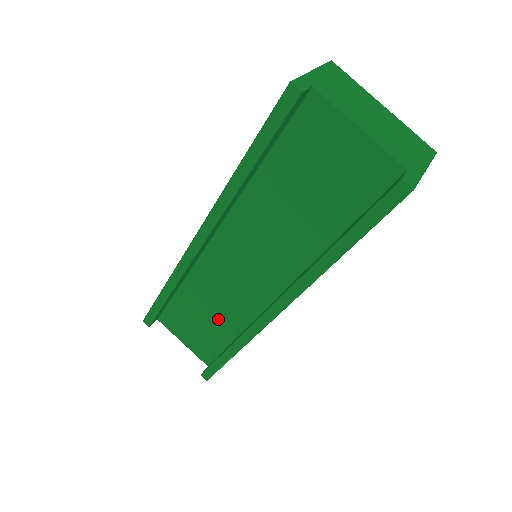
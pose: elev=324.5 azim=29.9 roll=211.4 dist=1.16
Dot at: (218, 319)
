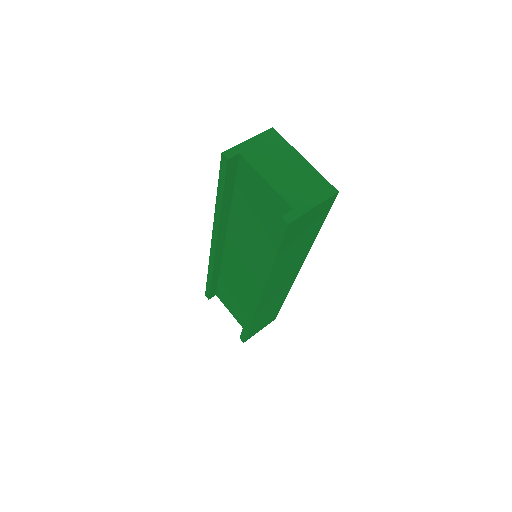
Dot at: (242, 299)
